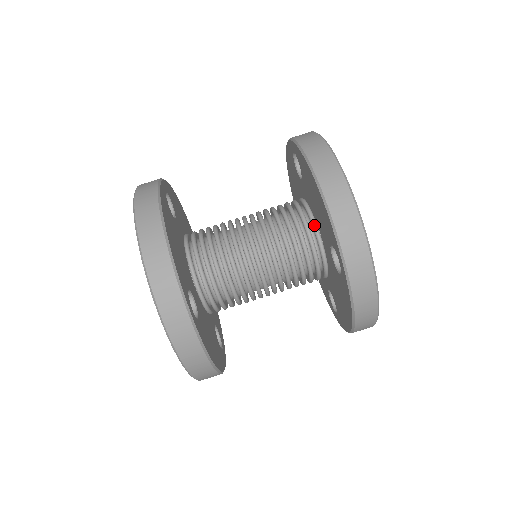
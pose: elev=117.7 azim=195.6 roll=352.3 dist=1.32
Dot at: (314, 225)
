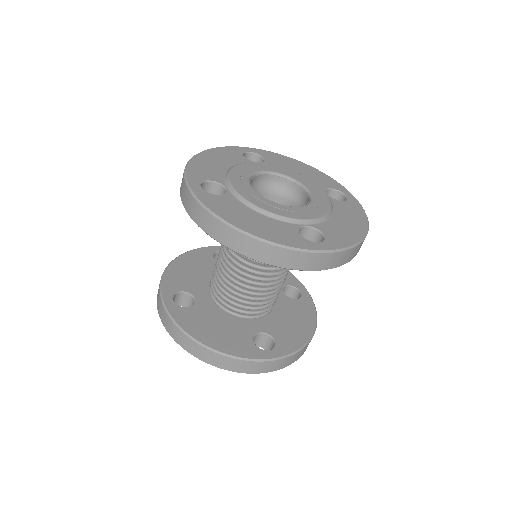
Dot at: occluded
